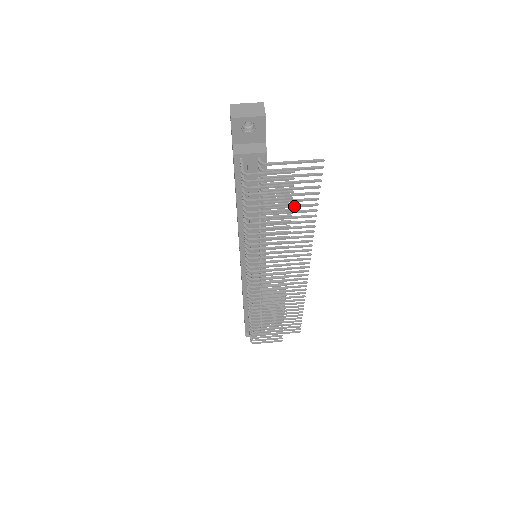
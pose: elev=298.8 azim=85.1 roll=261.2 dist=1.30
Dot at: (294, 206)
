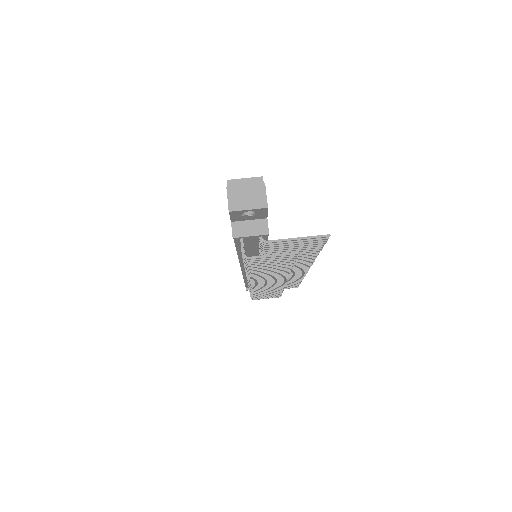
Dot at: occluded
